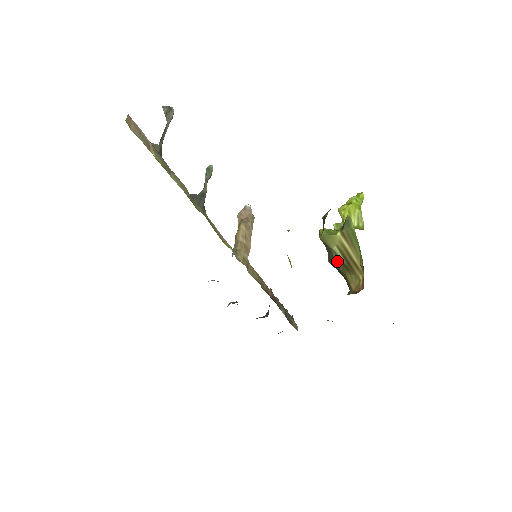
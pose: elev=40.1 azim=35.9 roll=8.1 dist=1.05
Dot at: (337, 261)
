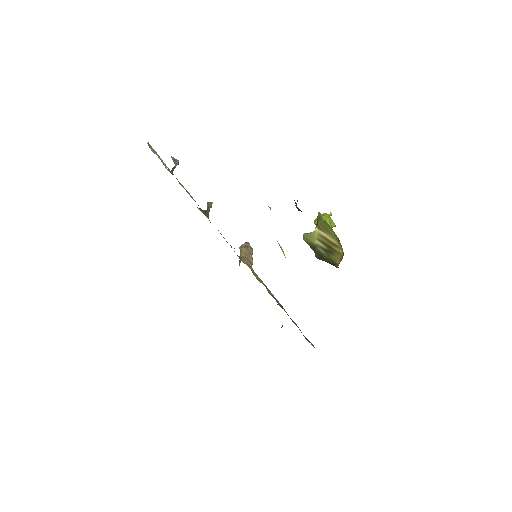
Dot at: (321, 251)
